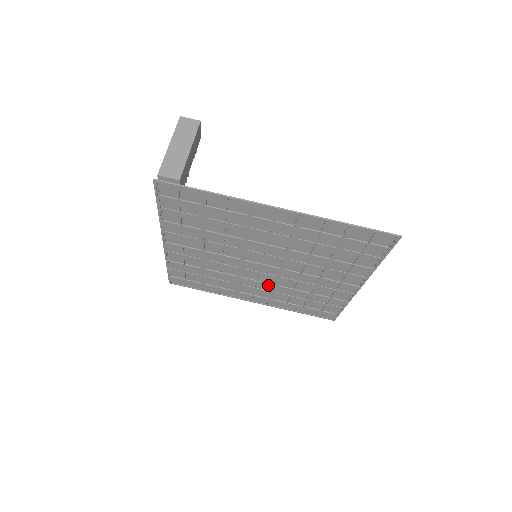
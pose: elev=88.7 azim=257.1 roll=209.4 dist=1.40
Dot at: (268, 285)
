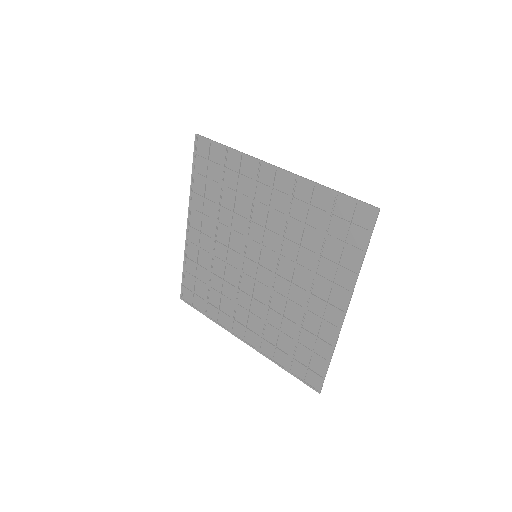
Dot at: (260, 306)
